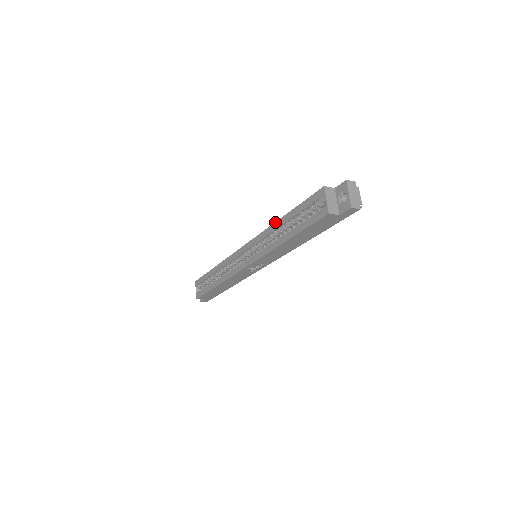
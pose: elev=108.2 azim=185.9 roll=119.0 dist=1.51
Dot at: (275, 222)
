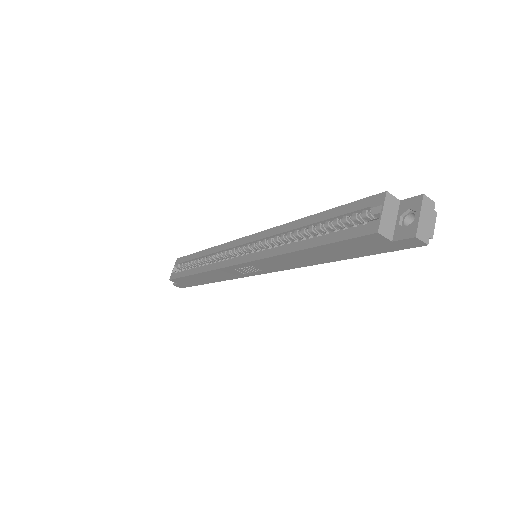
Dot at: (296, 220)
